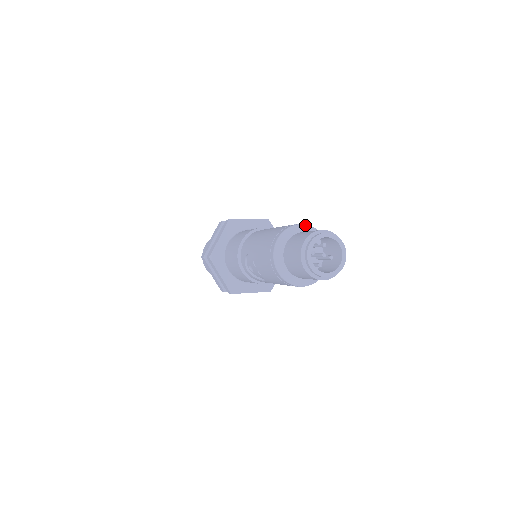
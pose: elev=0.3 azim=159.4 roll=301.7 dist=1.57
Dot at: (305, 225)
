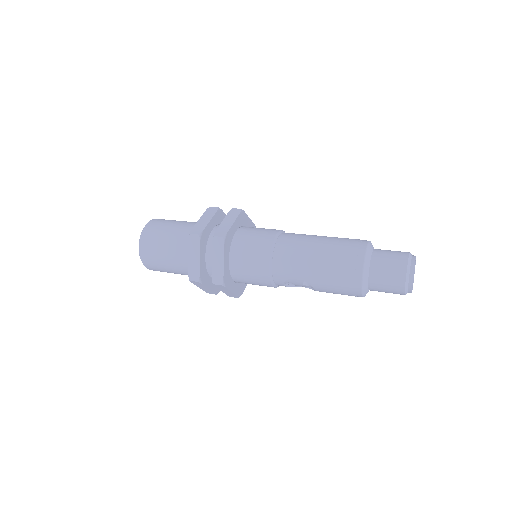
Dot at: (368, 246)
